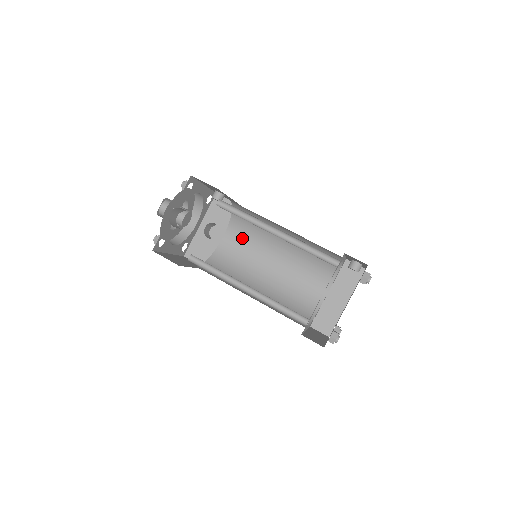
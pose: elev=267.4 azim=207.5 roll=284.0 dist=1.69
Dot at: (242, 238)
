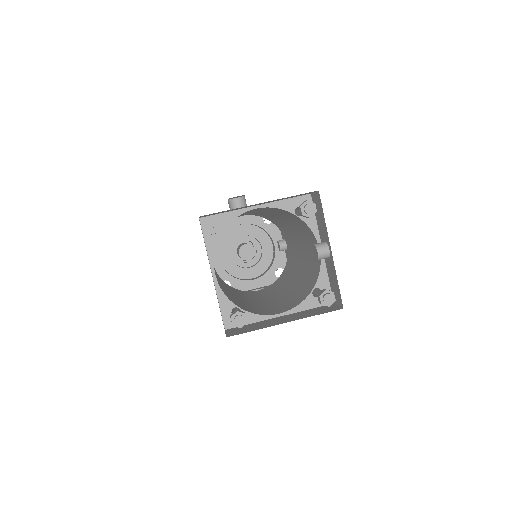
Dot at: (269, 290)
